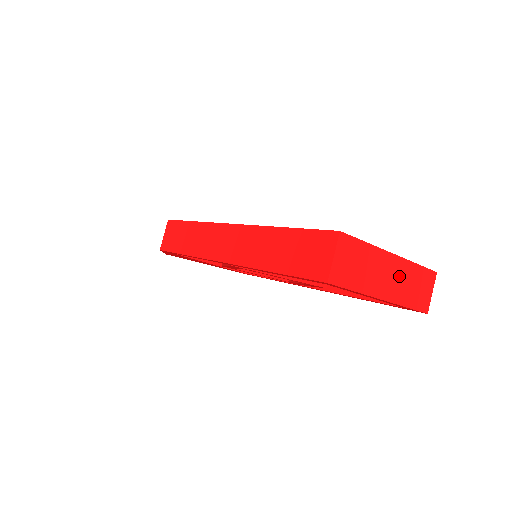
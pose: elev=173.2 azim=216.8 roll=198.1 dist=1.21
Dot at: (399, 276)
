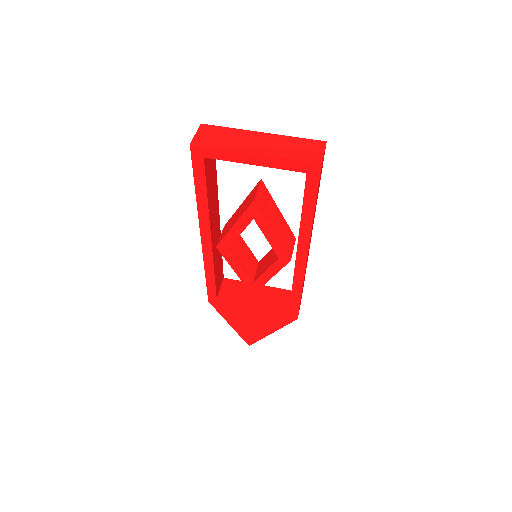
Dot at: (272, 143)
